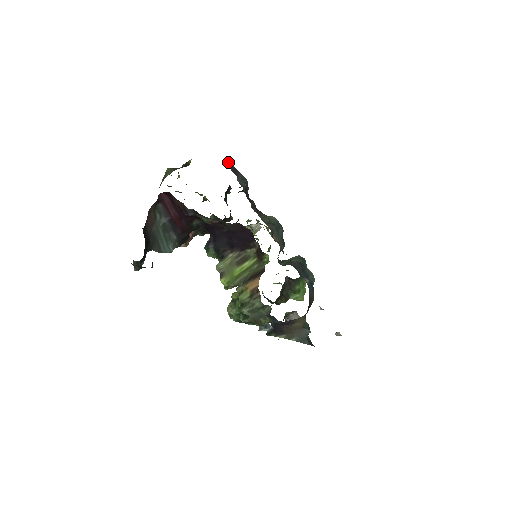
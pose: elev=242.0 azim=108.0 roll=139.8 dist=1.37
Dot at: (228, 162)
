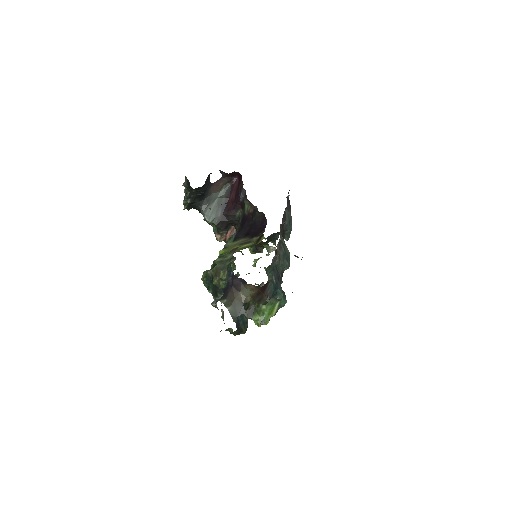
Dot at: occluded
